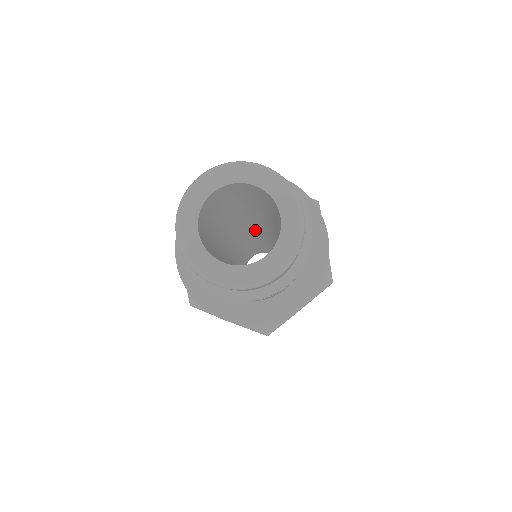
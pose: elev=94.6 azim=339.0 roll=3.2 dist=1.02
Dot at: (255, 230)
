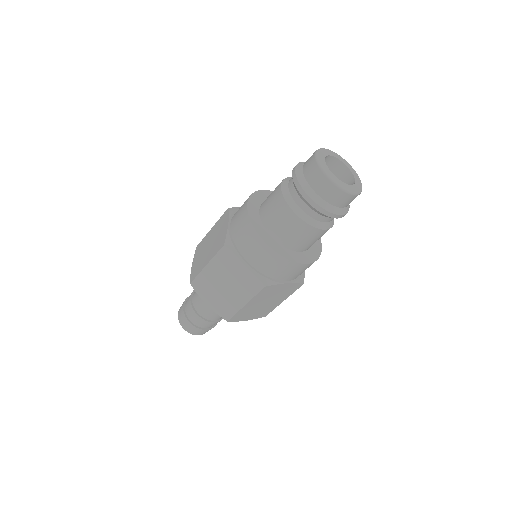
Dot at: occluded
